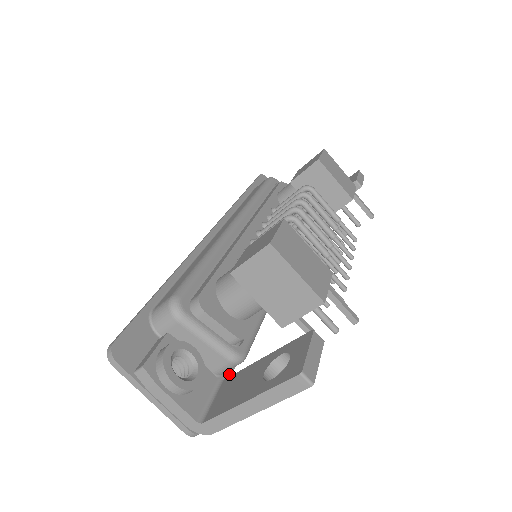
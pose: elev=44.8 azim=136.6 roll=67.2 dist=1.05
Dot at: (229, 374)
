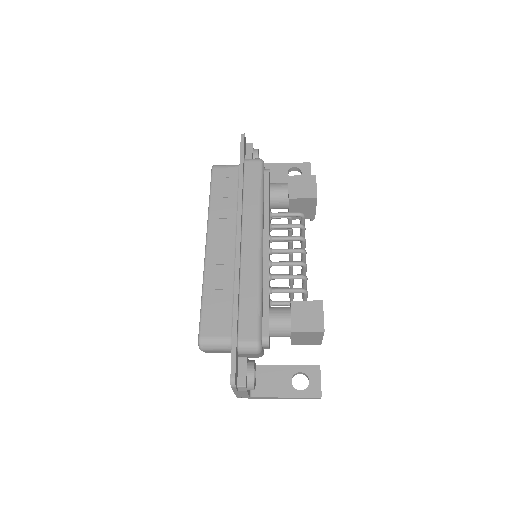
Dot at: occluded
